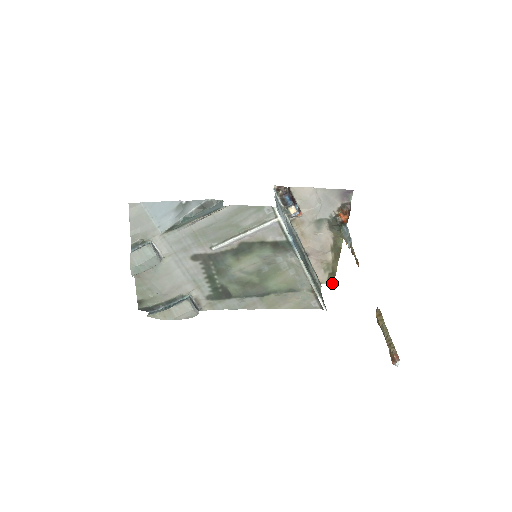
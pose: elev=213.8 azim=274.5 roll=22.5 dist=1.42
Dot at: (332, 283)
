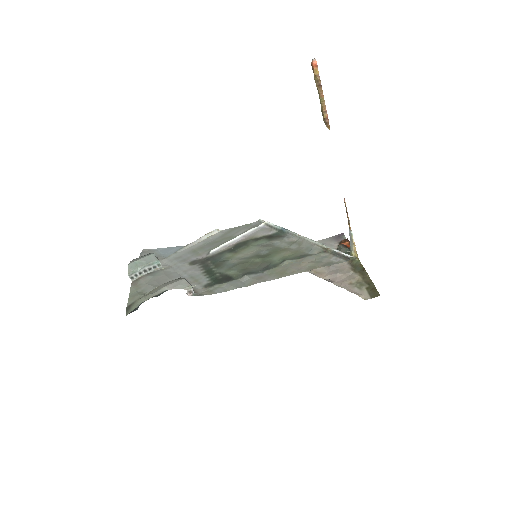
Dot at: occluded
